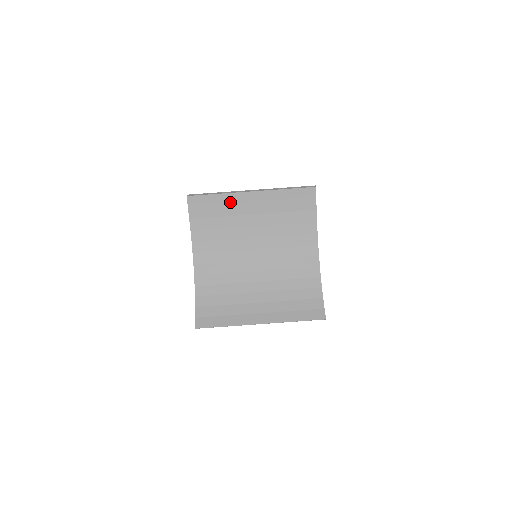
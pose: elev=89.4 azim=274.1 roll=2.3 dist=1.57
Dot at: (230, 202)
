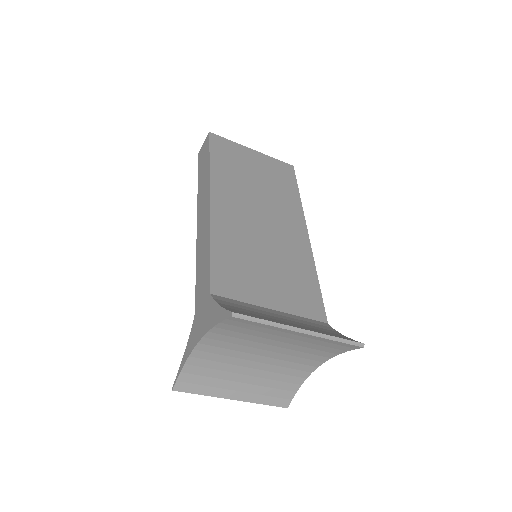
Dot at: (274, 329)
